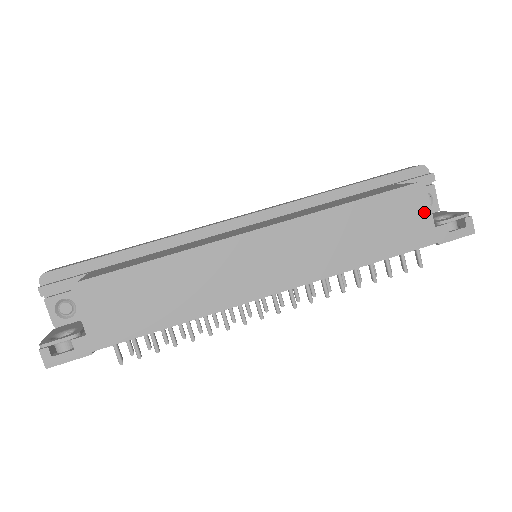
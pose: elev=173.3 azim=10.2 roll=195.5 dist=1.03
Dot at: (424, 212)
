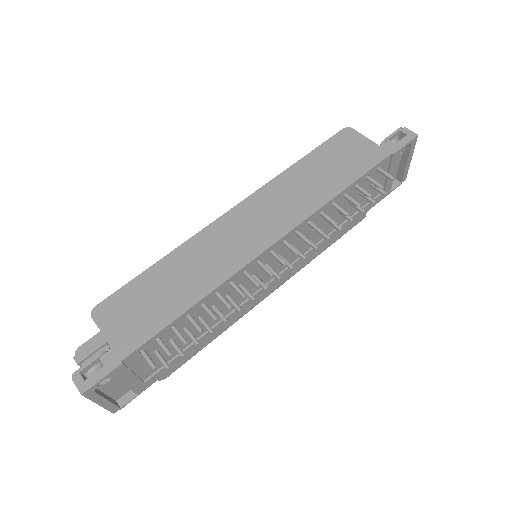
Dot at: (362, 142)
